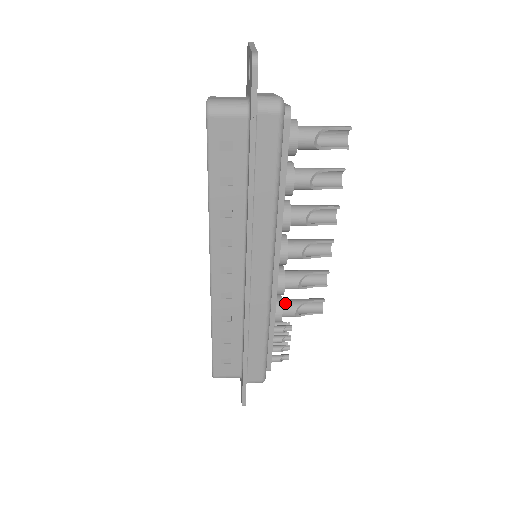
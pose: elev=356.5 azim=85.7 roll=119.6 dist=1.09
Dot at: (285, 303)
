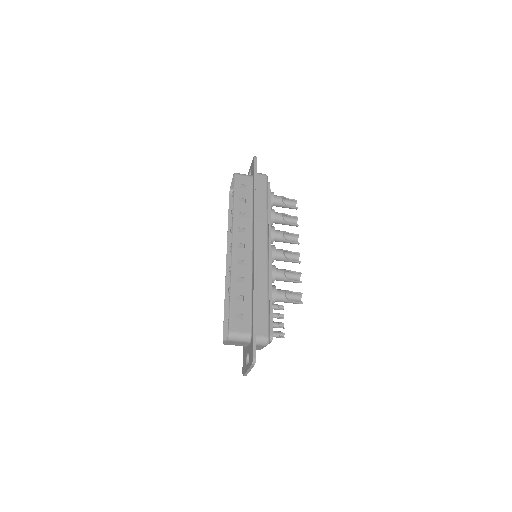
Dot at: (277, 289)
